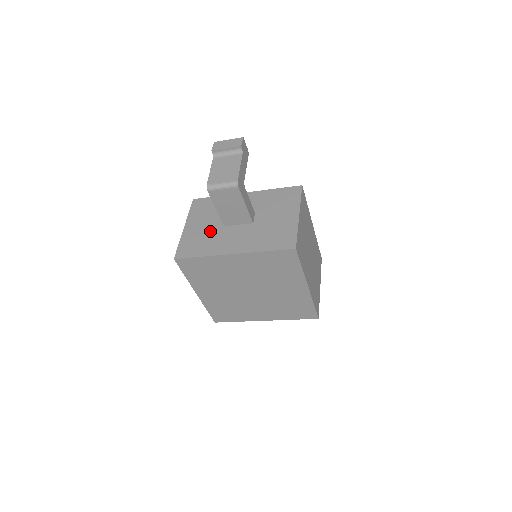
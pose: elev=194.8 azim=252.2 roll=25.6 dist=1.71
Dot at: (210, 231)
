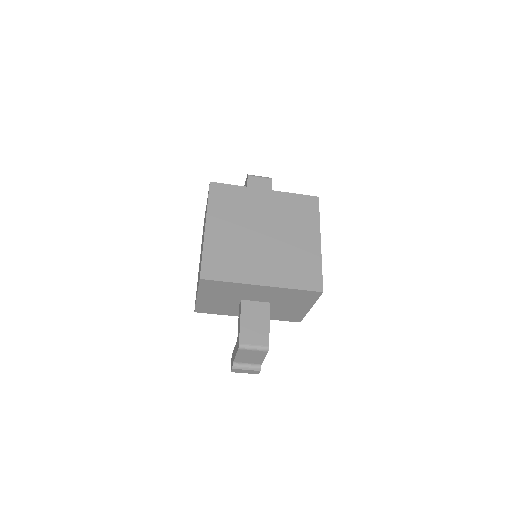
Dot at: occluded
